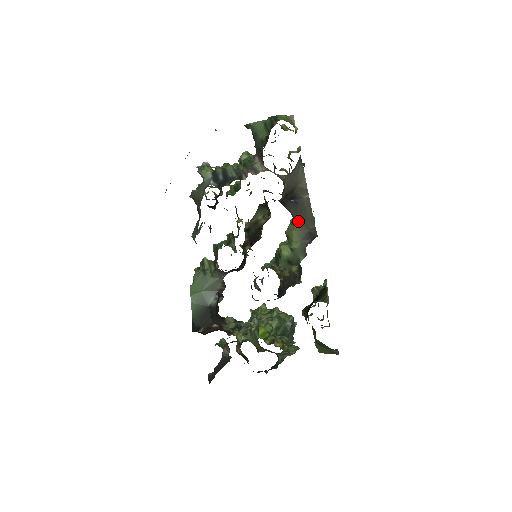
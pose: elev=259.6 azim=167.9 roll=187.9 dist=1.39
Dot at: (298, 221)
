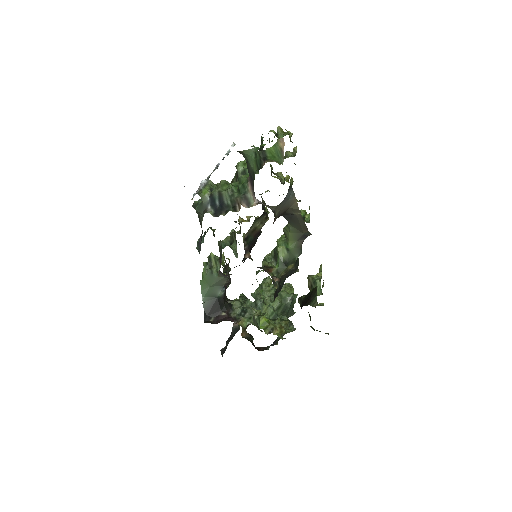
Dot at: (293, 226)
